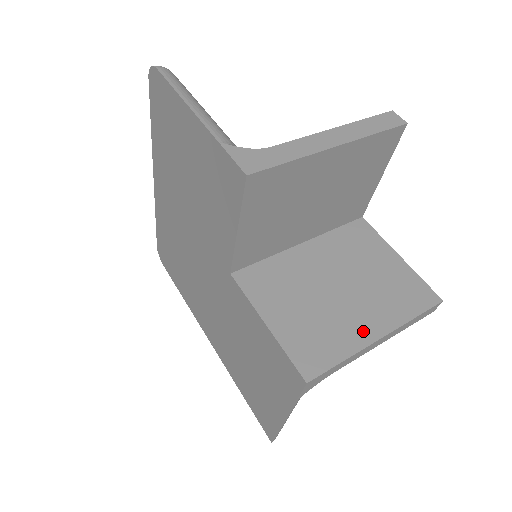
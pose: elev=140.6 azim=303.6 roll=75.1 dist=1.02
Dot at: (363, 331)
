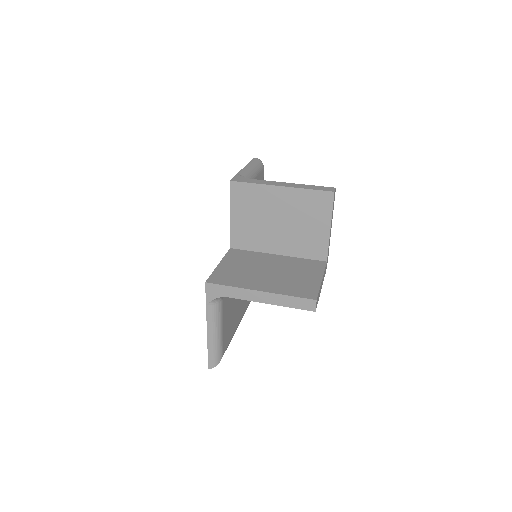
Dot at: (255, 285)
